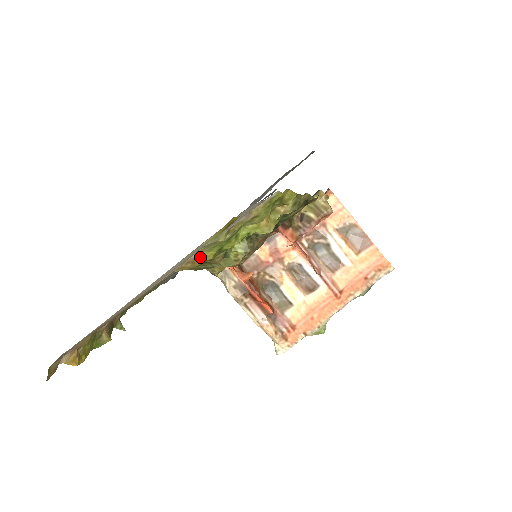
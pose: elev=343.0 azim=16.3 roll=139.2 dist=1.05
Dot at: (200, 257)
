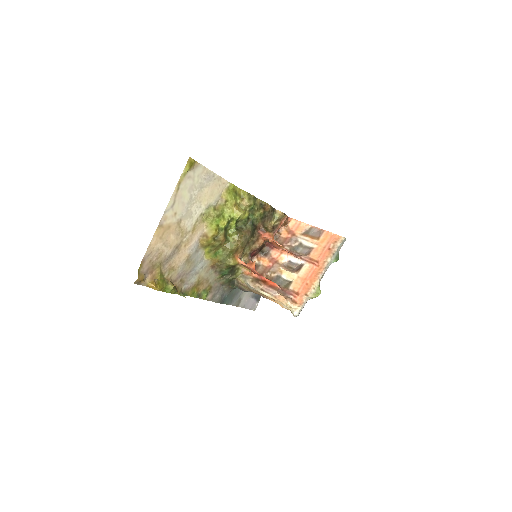
Dot at: (209, 232)
